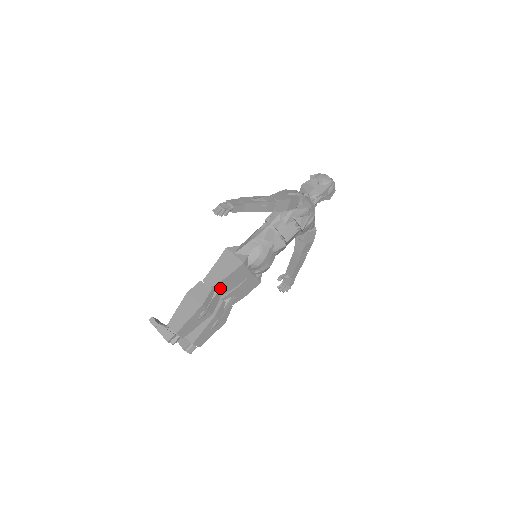
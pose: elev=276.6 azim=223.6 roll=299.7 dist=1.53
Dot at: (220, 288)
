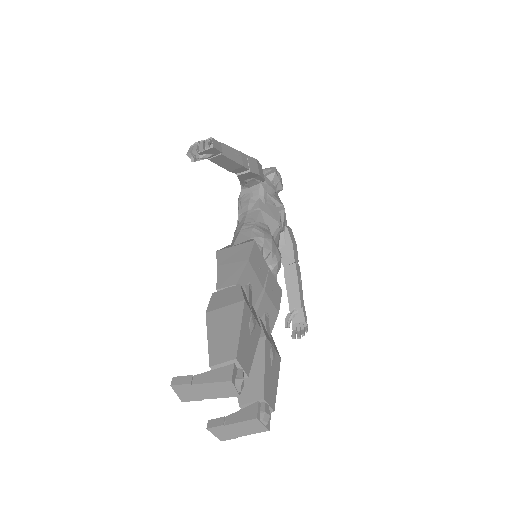
Dot at: (247, 286)
